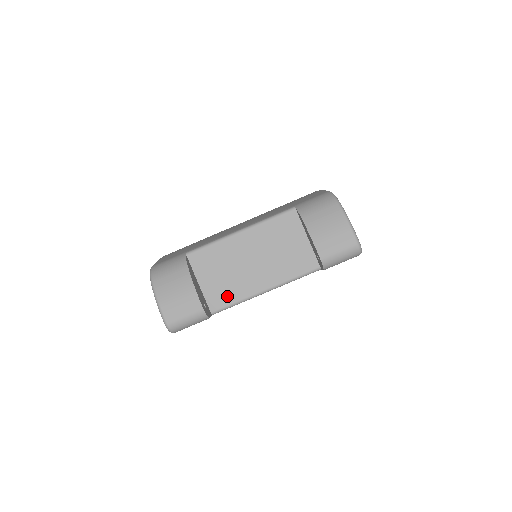
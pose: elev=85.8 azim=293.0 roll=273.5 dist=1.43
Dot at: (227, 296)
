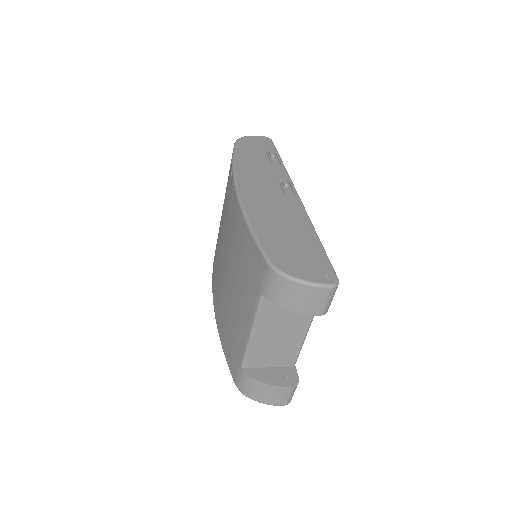
Dot at: (290, 356)
